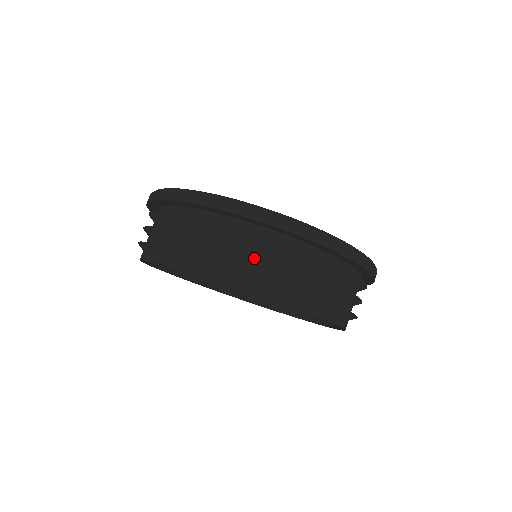
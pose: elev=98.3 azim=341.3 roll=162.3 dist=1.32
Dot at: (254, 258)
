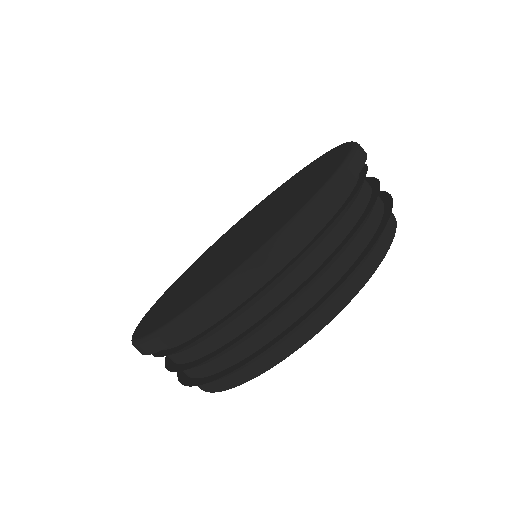
Dot at: (348, 245)
